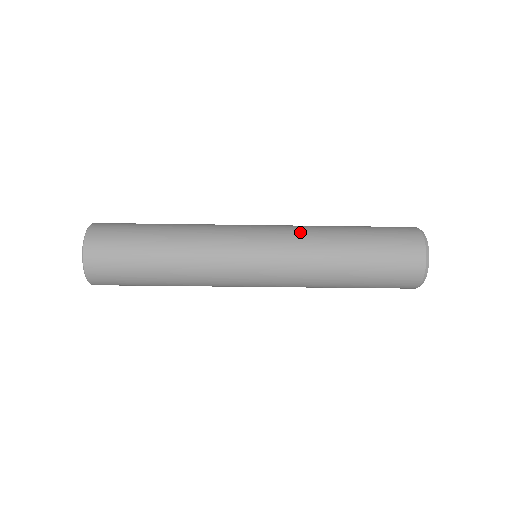
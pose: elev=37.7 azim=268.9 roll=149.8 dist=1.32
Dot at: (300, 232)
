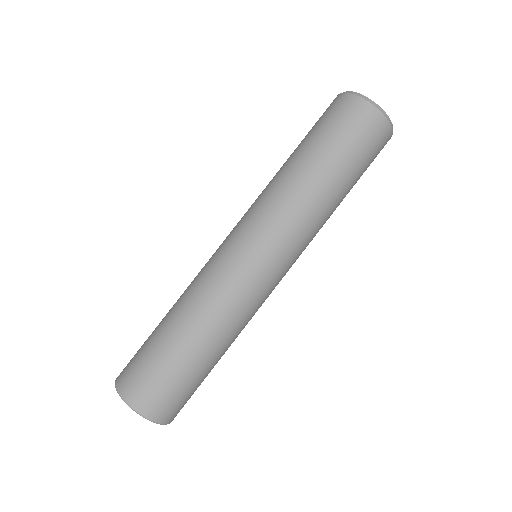
Dot at: (264, 200)
